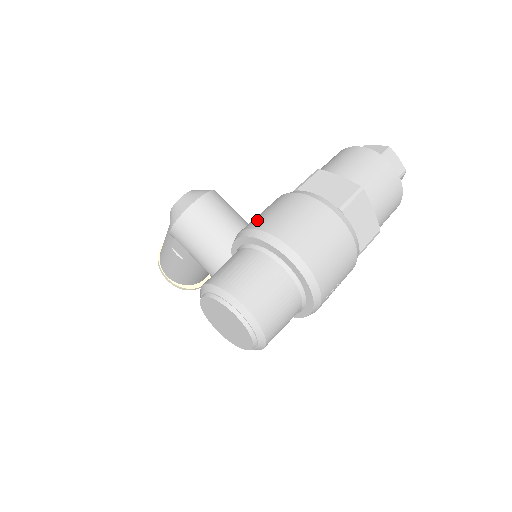
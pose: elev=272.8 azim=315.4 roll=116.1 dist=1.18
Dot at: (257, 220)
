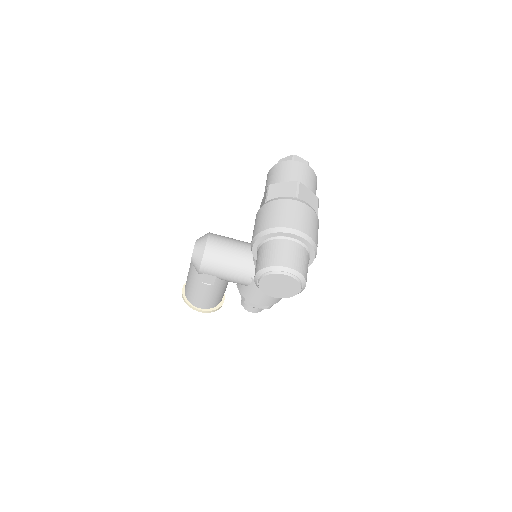
Dot at: (259, 227)
